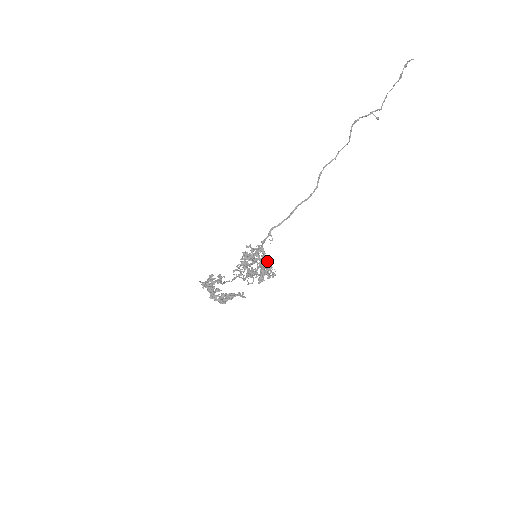
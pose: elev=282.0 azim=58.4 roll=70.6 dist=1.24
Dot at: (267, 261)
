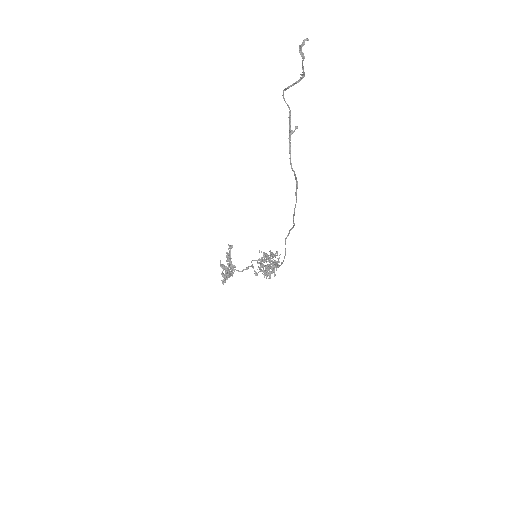
Dot at: (278, 261)
